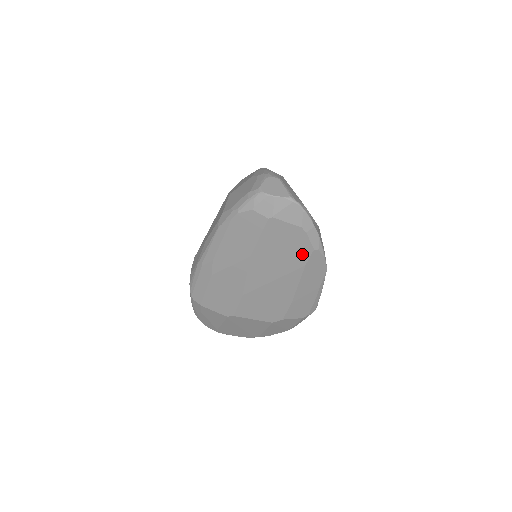
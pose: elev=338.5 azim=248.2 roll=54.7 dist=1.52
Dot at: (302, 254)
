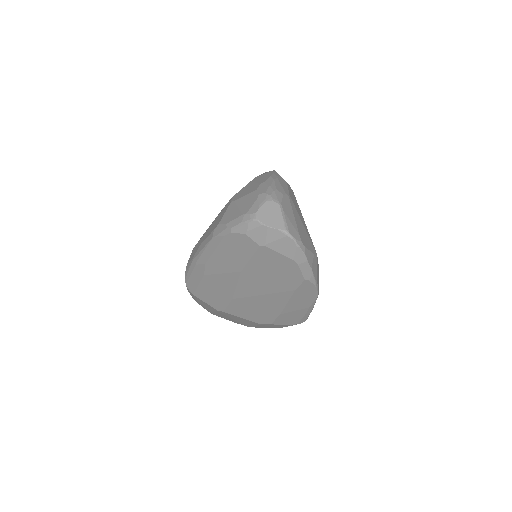
Dot at: (293, 281)
